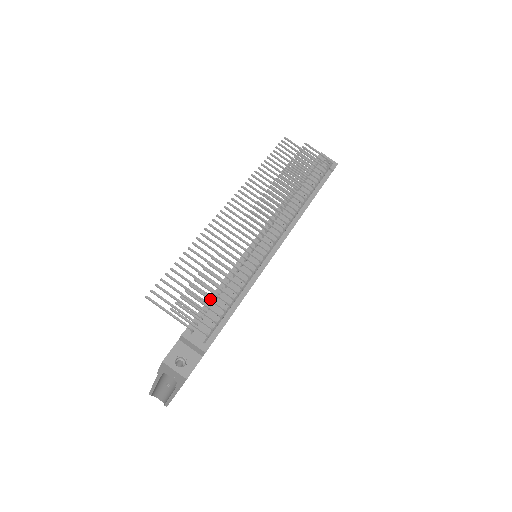
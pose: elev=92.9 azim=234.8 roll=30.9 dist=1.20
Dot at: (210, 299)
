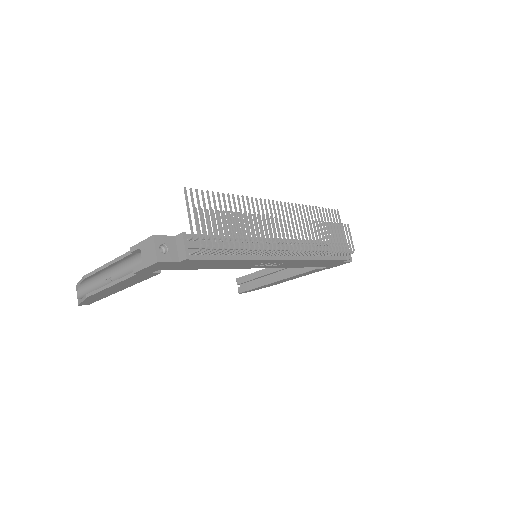
Dot at: (222, 231)
